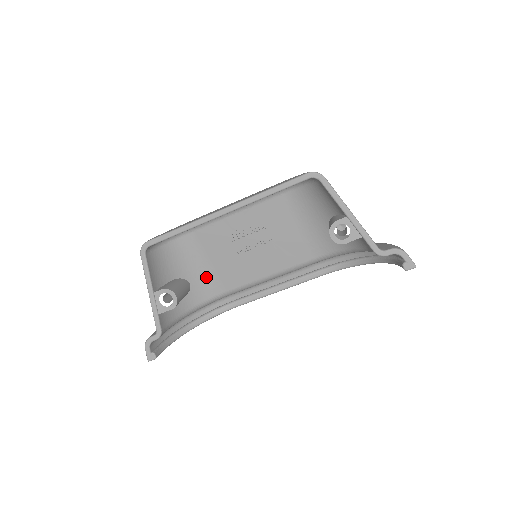
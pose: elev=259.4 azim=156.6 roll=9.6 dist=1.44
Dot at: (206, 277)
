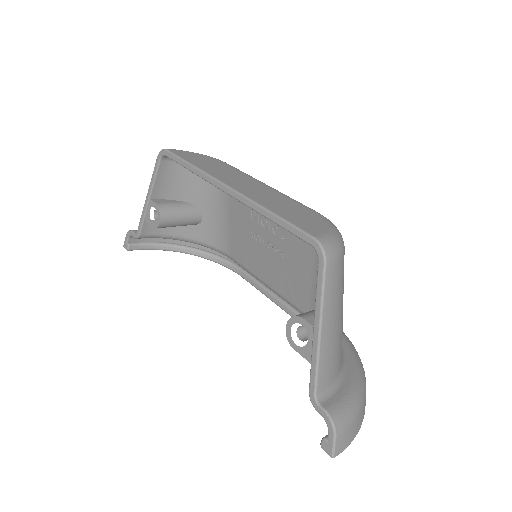
Dot at: (220, 226)
